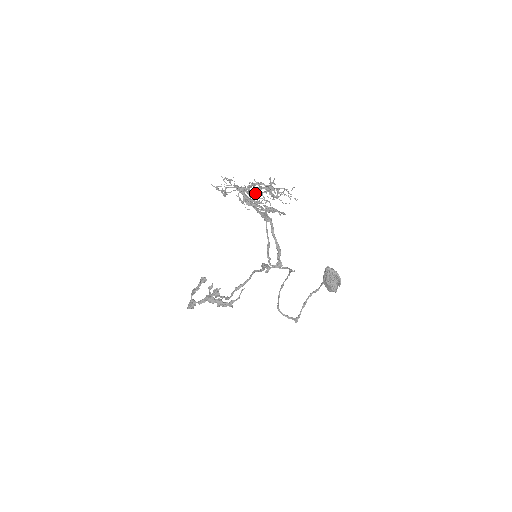
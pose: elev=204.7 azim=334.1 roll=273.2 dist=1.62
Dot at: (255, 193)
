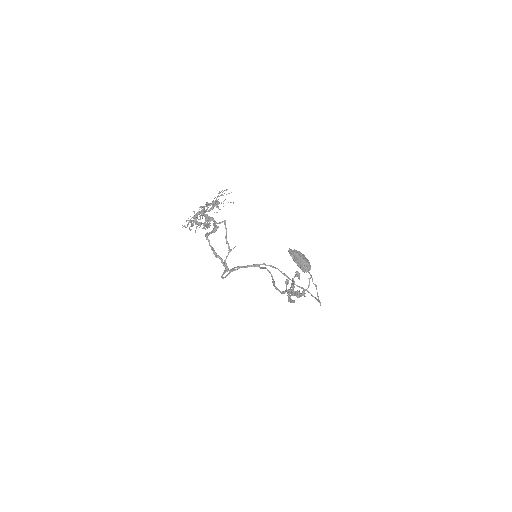
Dot at: (196, 217)
